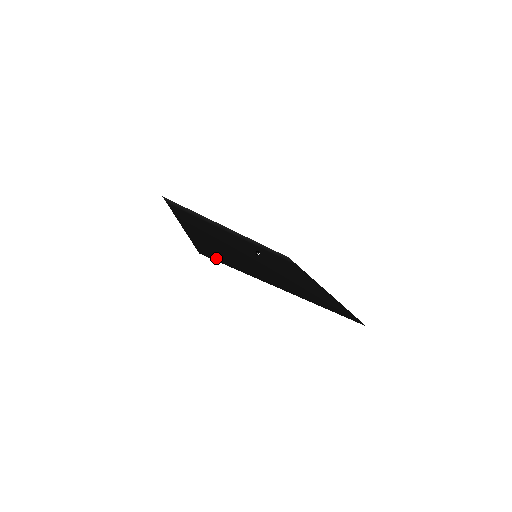
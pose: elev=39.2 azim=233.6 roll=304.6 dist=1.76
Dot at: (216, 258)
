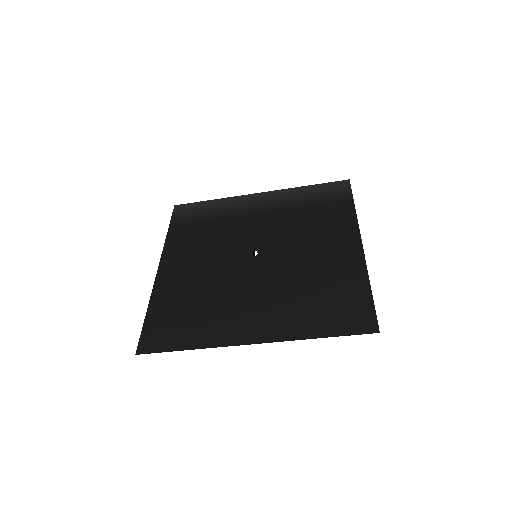
Dot at: (158, 344)
